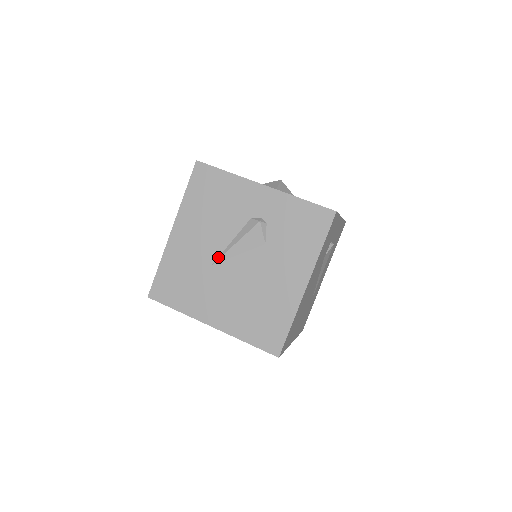
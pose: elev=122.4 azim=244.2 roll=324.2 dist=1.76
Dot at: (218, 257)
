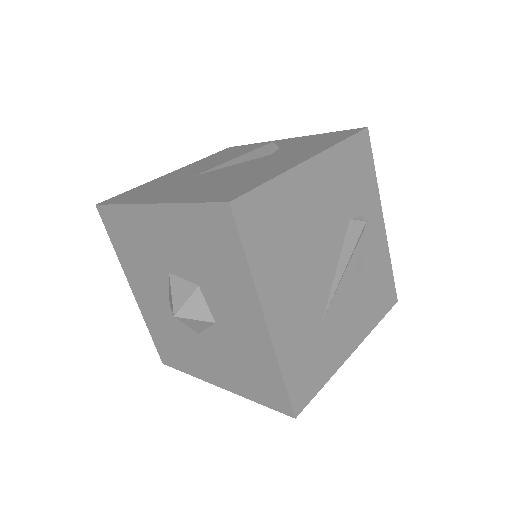
Dot at: (207, 171)
